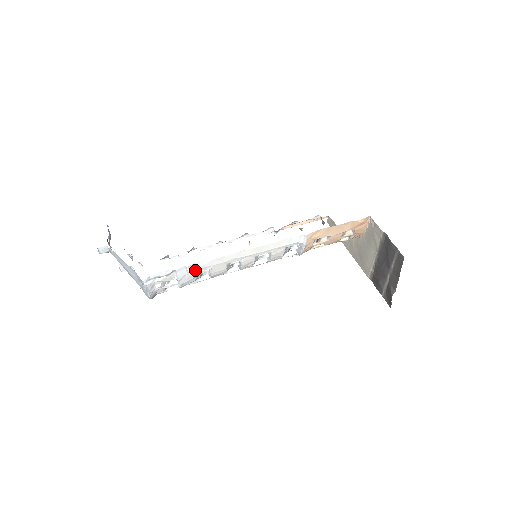
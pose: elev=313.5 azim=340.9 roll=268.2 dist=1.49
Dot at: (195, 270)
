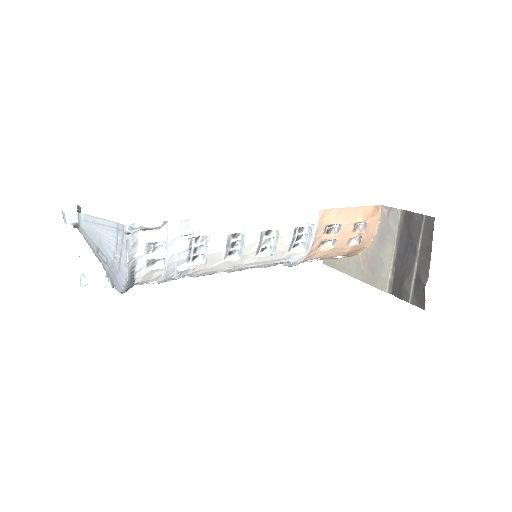
Dot at: (190, 231)
